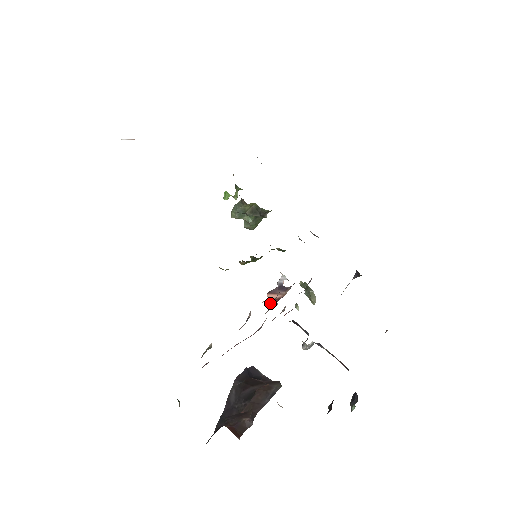
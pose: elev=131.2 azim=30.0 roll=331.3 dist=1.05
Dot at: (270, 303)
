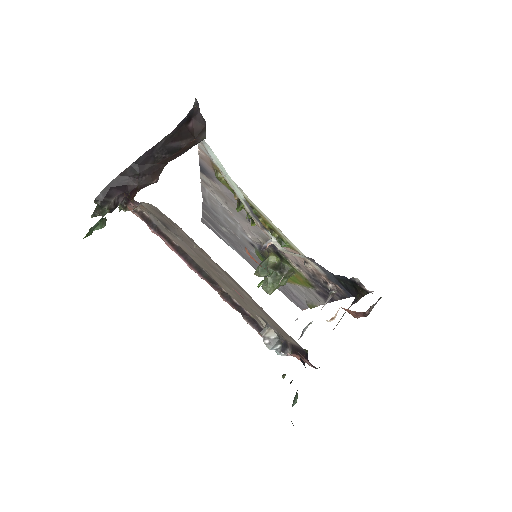
Dot at: (245, 247)
